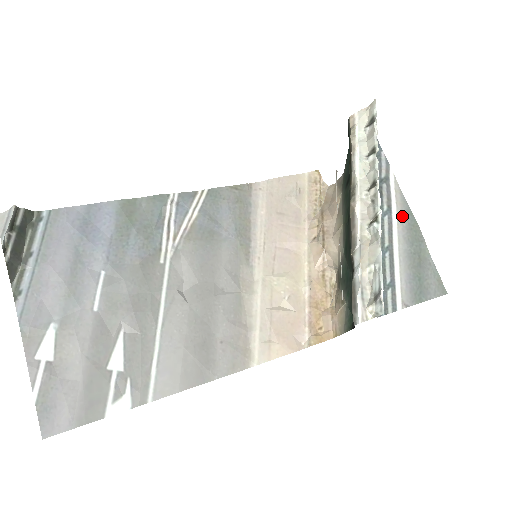
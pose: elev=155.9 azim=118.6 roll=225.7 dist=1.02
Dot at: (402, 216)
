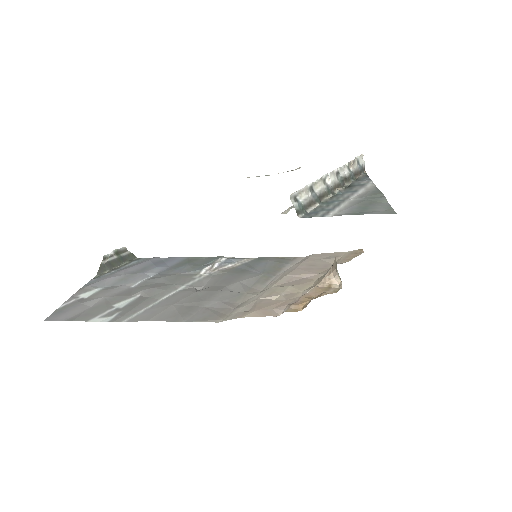
Dot at: (367, 192)
